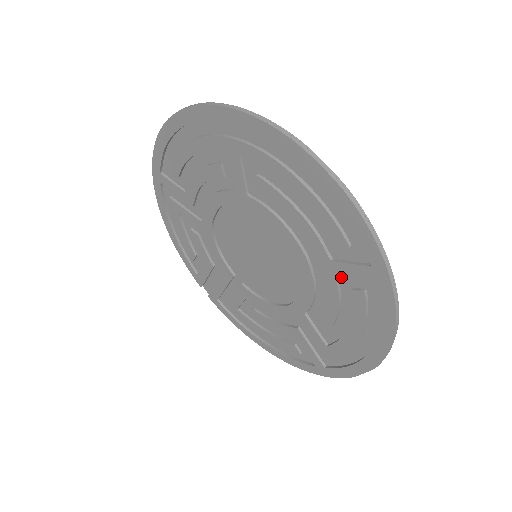
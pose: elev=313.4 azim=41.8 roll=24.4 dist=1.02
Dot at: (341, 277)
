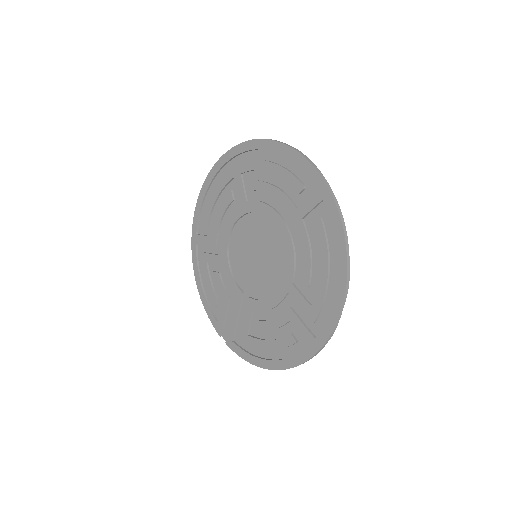
Dot at: (306, 221)
